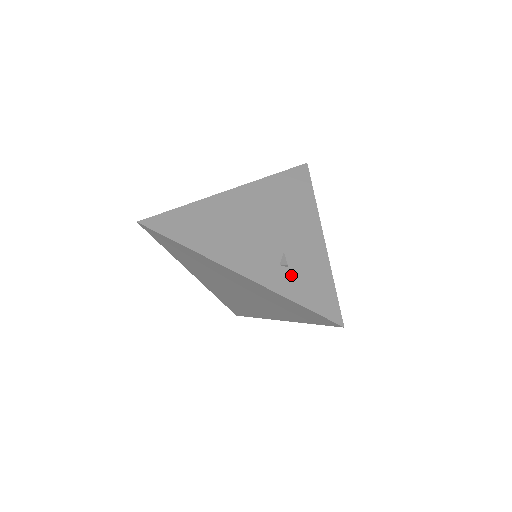
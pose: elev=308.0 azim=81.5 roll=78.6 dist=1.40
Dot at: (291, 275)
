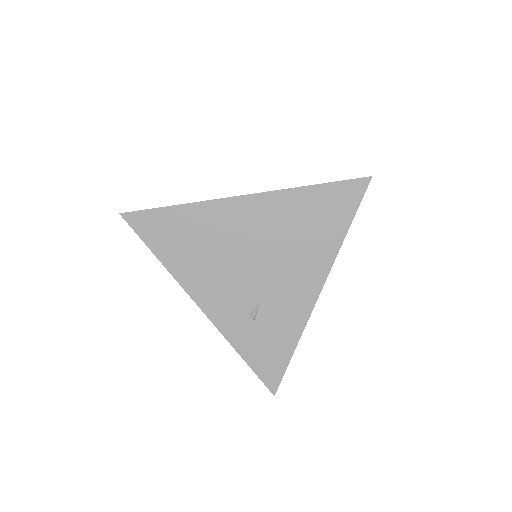
Dot at: (254, 329)
